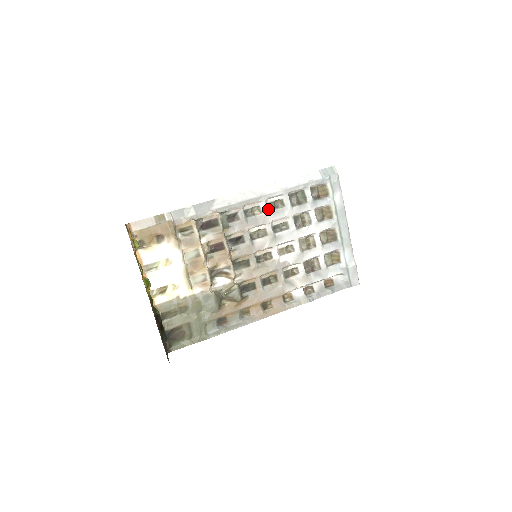
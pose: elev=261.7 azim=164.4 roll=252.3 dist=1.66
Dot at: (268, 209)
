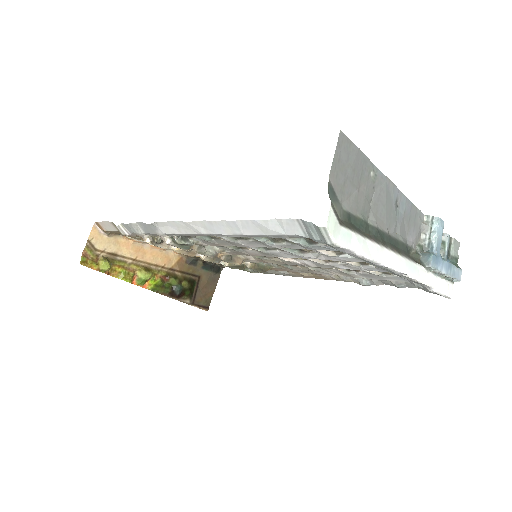
Dot at: (234, 239)
